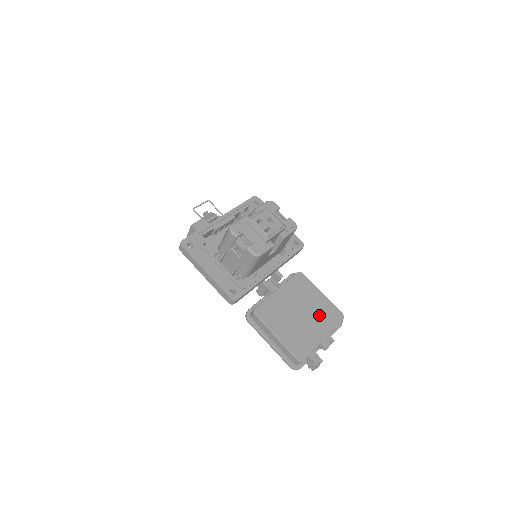
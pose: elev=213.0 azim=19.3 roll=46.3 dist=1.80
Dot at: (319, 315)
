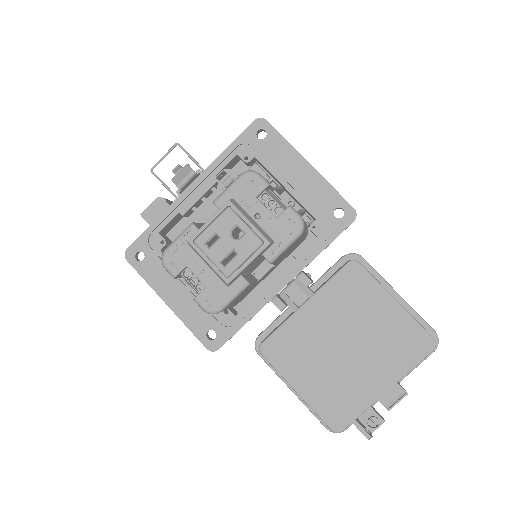
Dot at: (382, 347)
